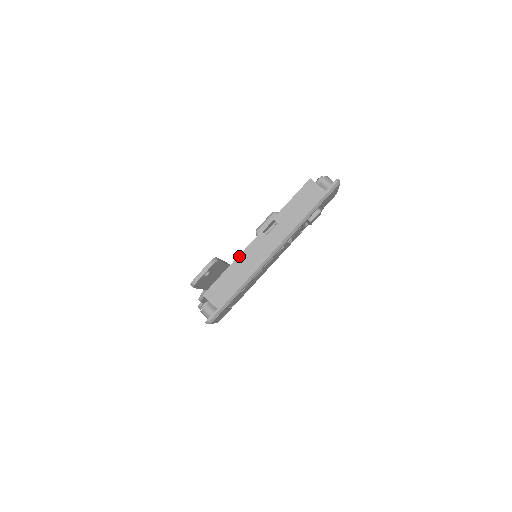
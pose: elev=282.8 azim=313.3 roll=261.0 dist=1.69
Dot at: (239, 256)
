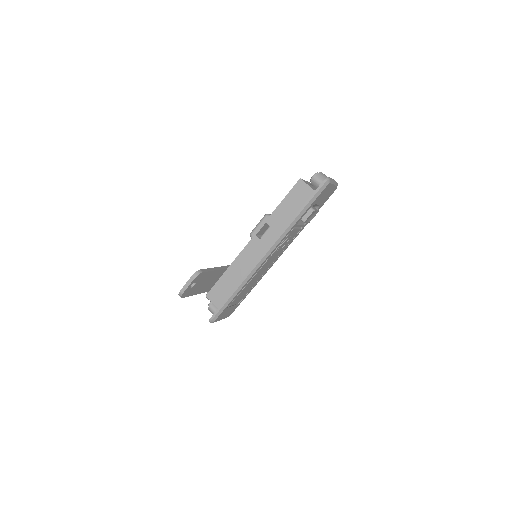
Dot at: (235, 259)
